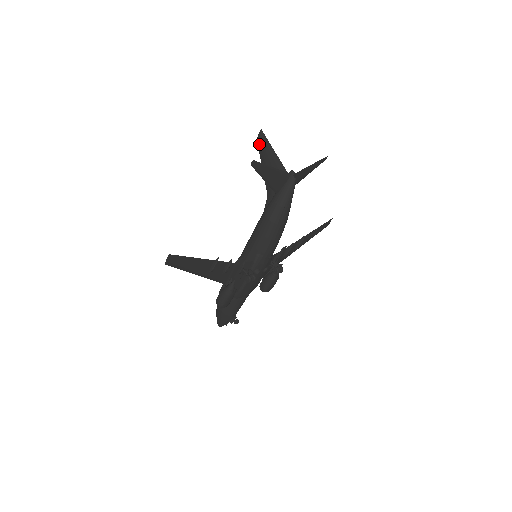
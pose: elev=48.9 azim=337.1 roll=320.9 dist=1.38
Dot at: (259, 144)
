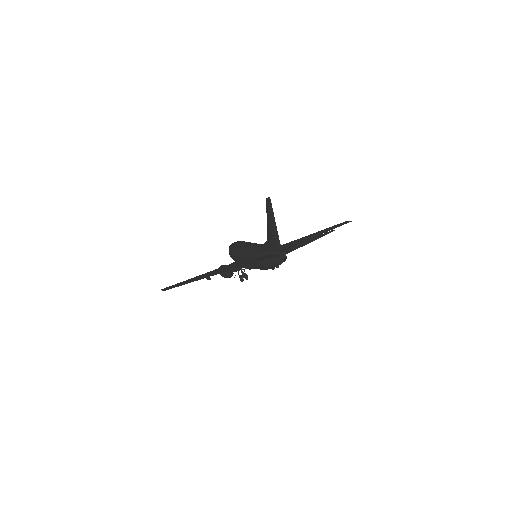
Dot at: (267, 205)
